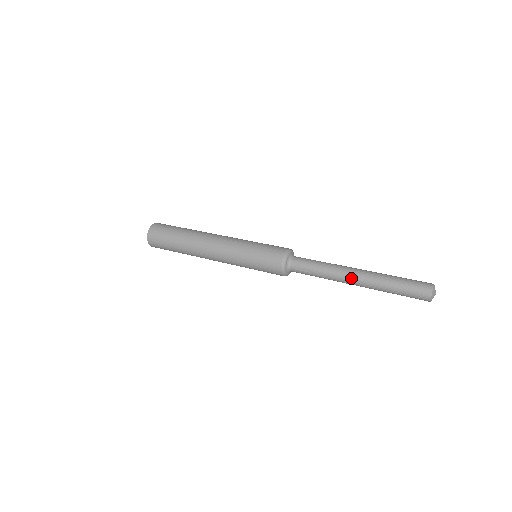
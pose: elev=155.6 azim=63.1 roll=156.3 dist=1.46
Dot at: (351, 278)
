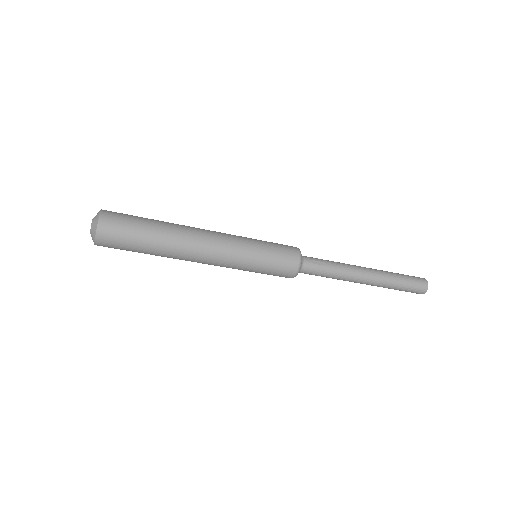
Dot at: (364, 269)
